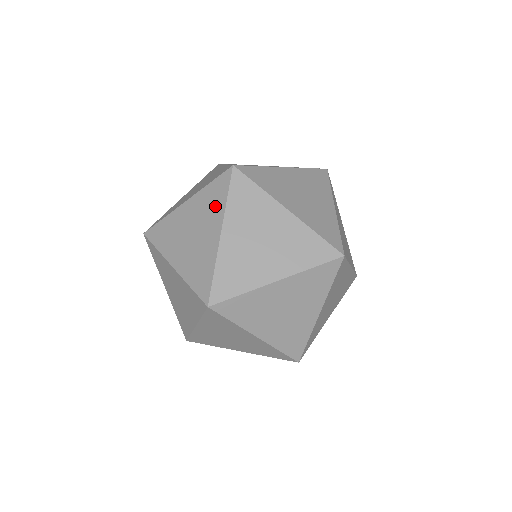
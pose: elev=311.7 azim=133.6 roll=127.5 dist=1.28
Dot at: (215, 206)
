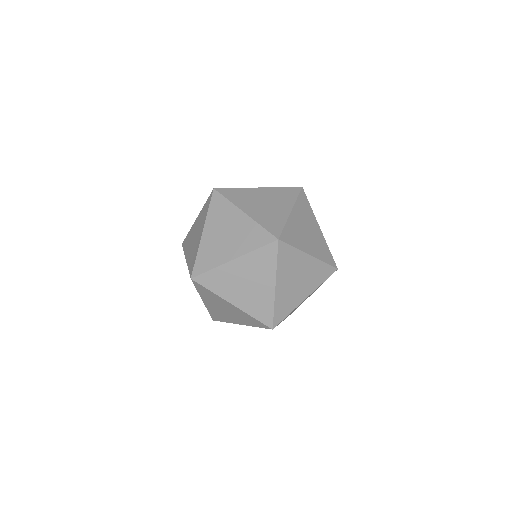
Dot at: occluded
